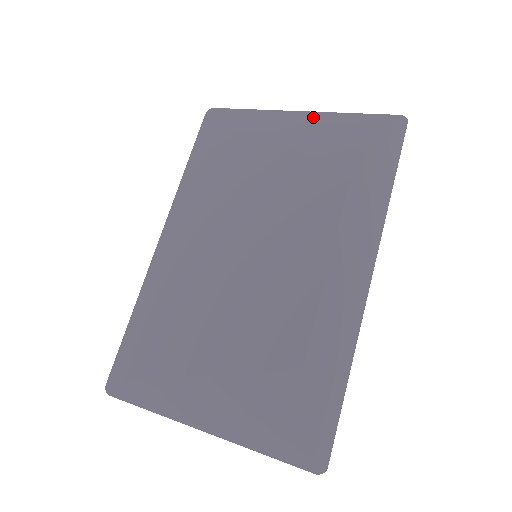
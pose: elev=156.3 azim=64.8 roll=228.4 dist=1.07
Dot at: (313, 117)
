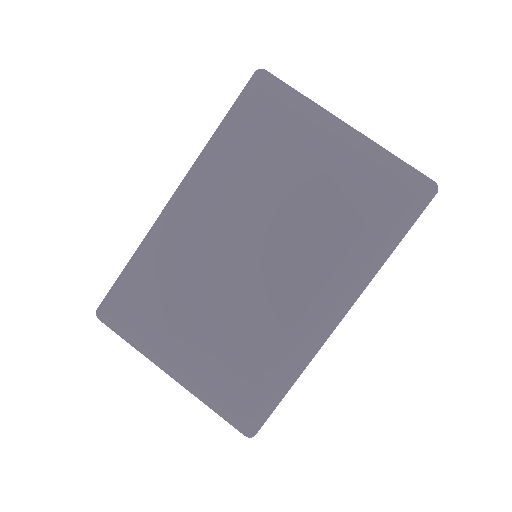
Dot at: (358, 140)
